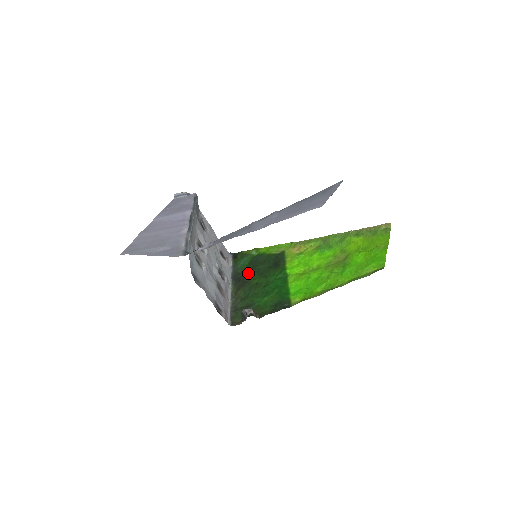
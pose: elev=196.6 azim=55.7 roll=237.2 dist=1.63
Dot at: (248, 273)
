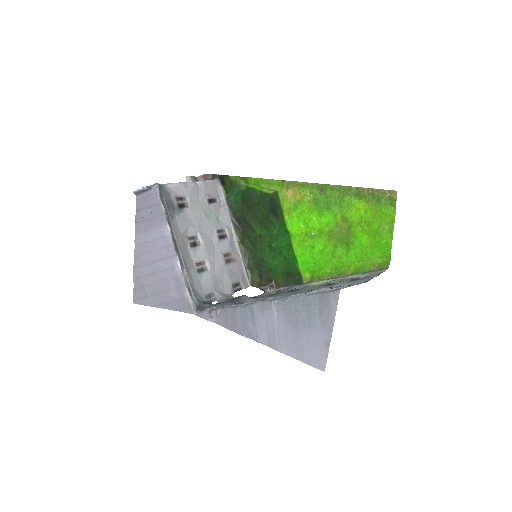
Dot at: (246, 218)
